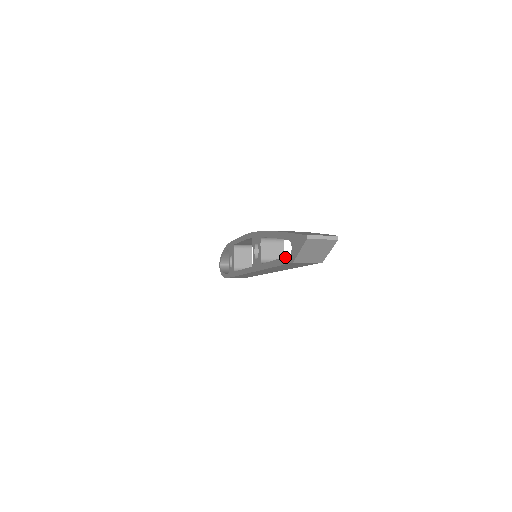
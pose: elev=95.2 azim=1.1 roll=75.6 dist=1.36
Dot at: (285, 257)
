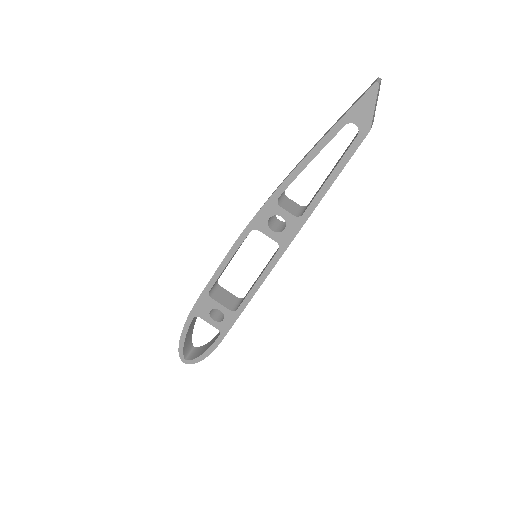
Dot at: (350, 146)
